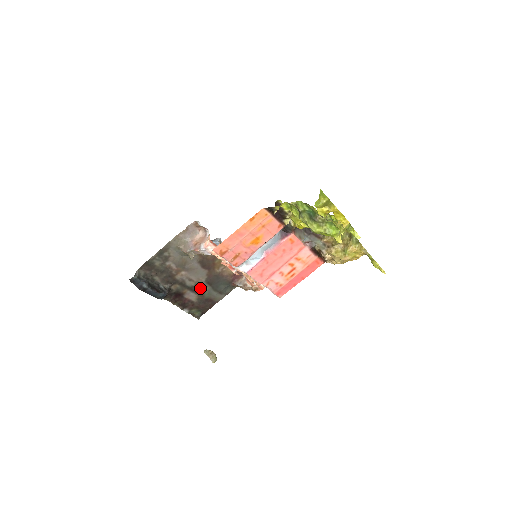
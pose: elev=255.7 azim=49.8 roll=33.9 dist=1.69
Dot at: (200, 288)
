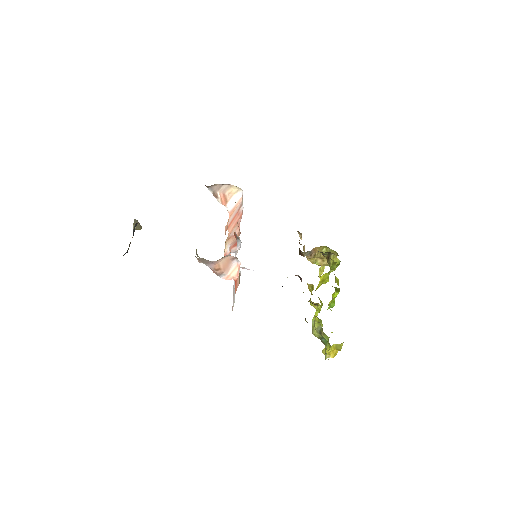
Dot at: occluded
